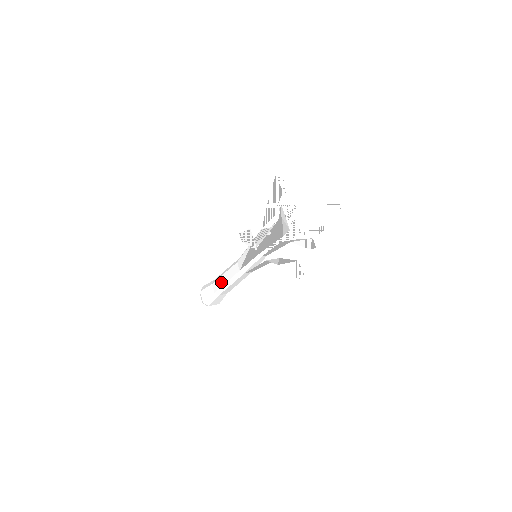
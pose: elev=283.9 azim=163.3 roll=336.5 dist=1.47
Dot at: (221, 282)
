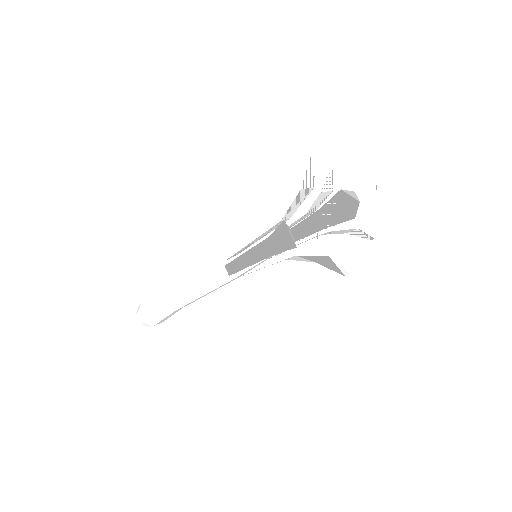
Dot at: (186, 293)
